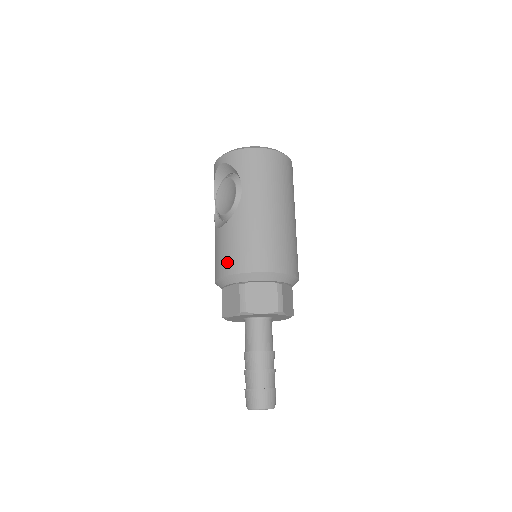
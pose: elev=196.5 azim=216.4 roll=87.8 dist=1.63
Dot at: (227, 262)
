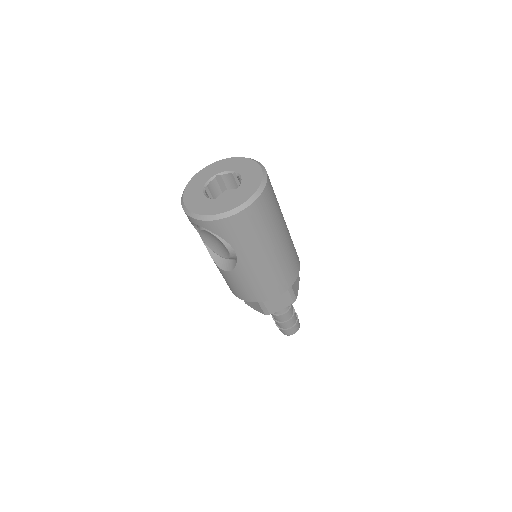
Dot at: (242, 295)
